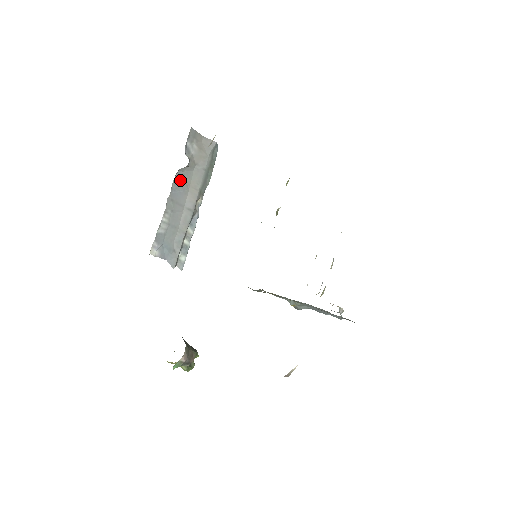
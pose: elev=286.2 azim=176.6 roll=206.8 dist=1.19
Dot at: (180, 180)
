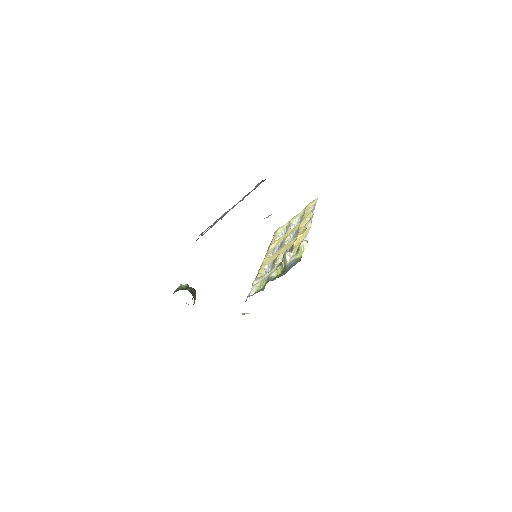
Dot at: occluded
